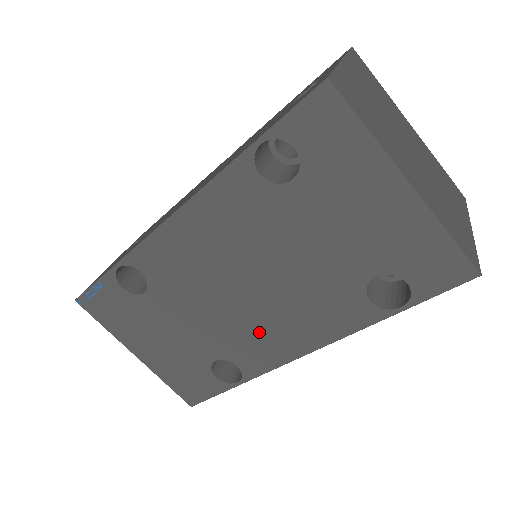
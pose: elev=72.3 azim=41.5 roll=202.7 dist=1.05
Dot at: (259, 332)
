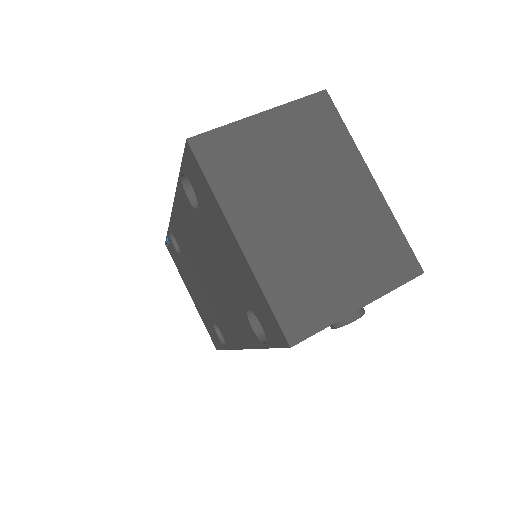
Dot at: (221, 315)
